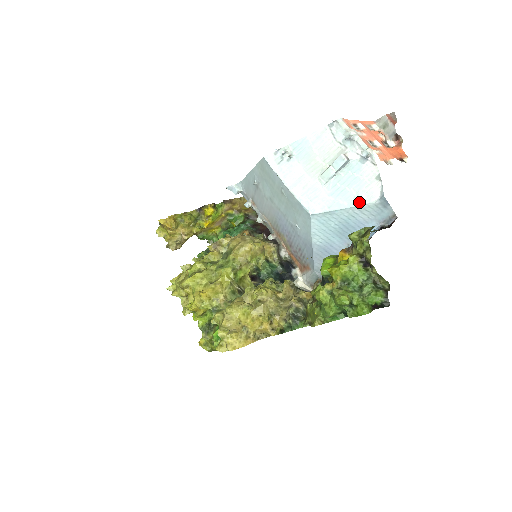
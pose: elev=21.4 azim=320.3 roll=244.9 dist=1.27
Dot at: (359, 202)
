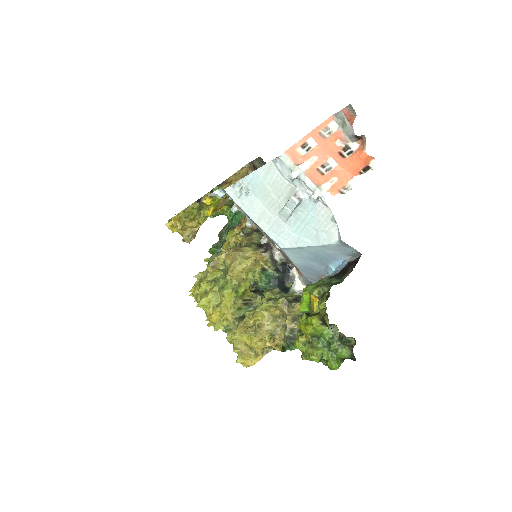
Dot at: (321, 242)
